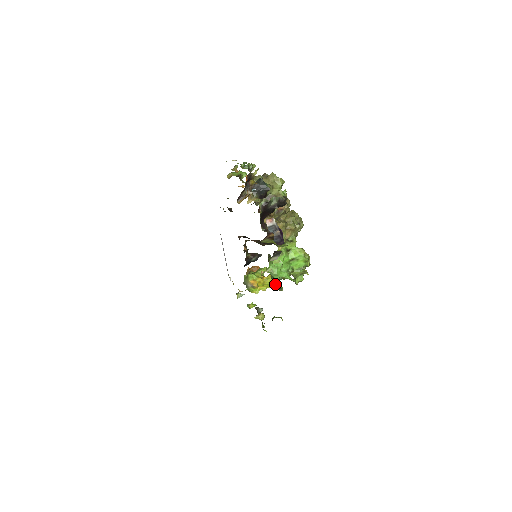
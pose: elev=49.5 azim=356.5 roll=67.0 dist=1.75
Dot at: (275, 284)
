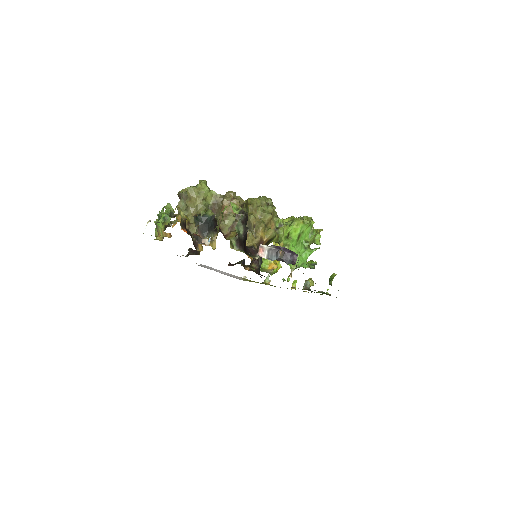
Dot at: occluded
